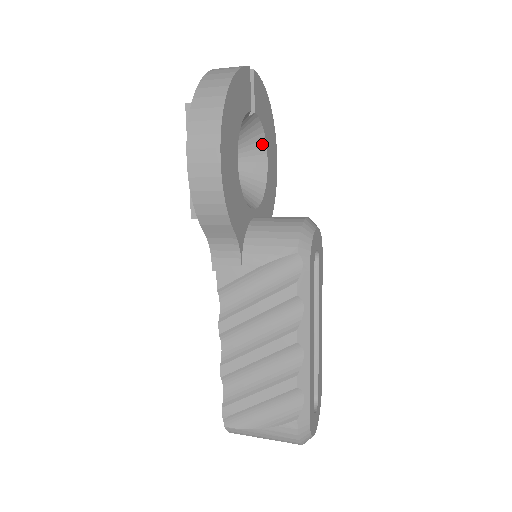
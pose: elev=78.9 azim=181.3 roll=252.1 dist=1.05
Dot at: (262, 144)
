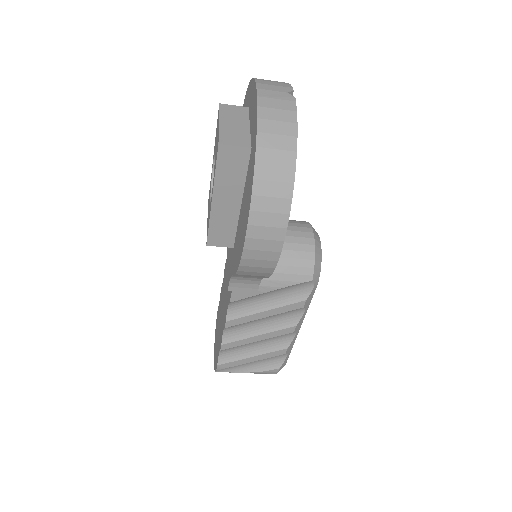
Dot at: occluded
